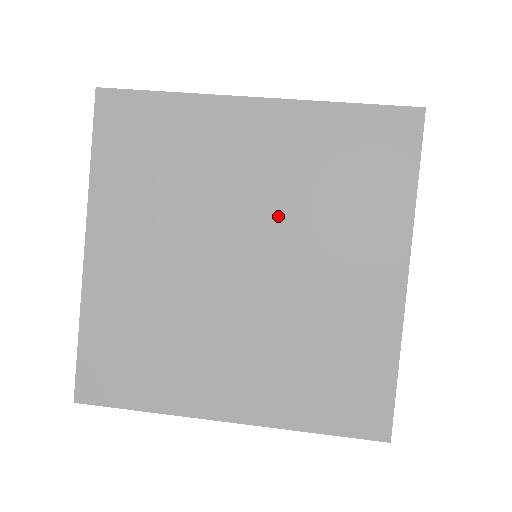
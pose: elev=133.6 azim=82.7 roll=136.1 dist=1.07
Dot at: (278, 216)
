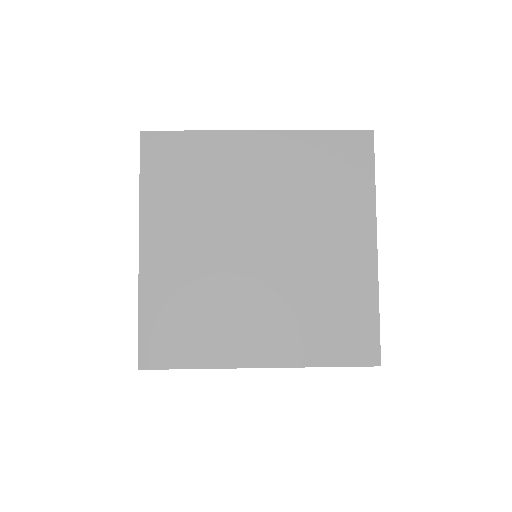
Dot at: (282, 211)
